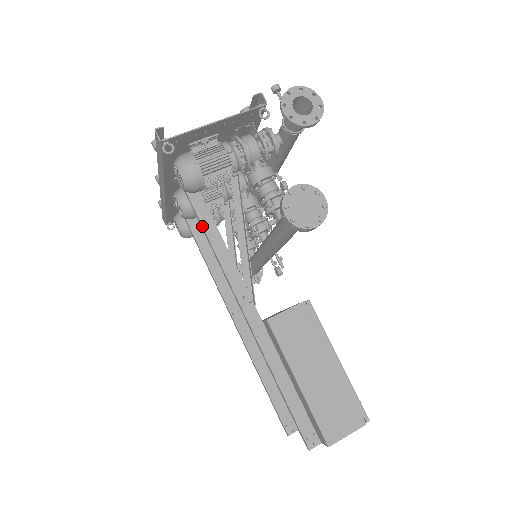
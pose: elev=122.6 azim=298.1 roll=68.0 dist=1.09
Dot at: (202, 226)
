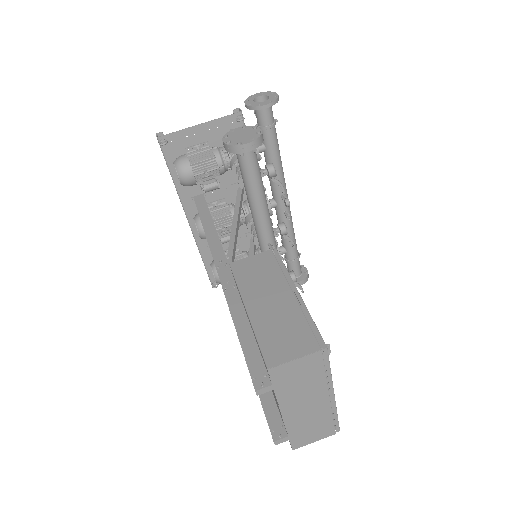
Dot at: (201, 221)
